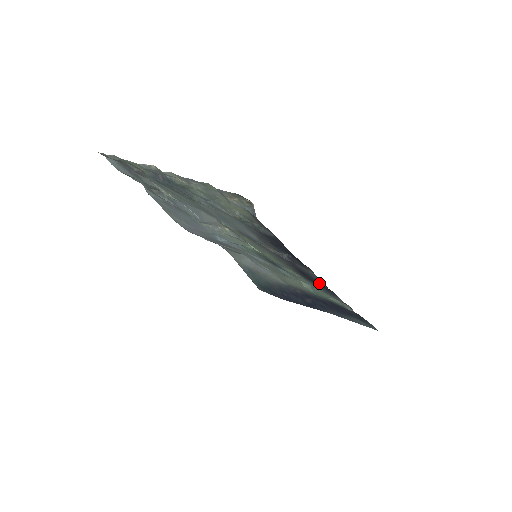
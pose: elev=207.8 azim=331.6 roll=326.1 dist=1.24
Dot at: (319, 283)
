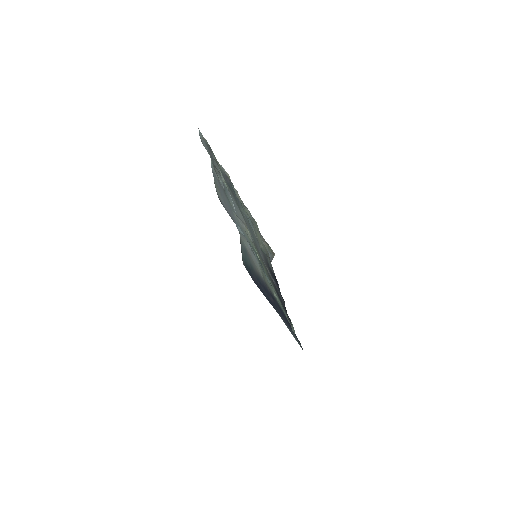
Dot at: (284, 308)
